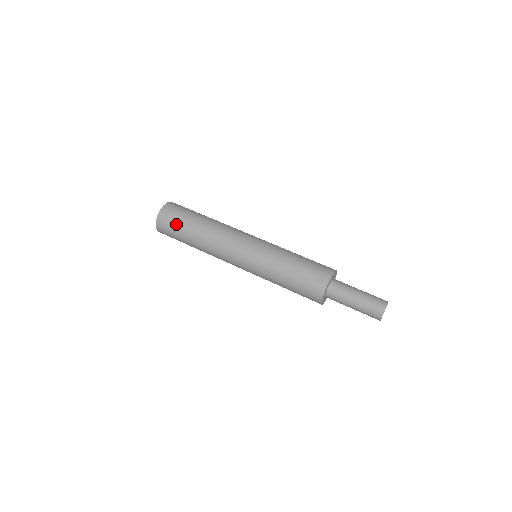
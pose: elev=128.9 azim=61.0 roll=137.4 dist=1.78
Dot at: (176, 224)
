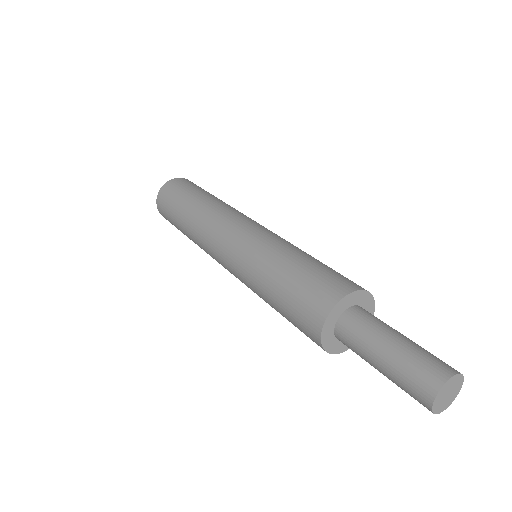
Dot at: (181, 191)
